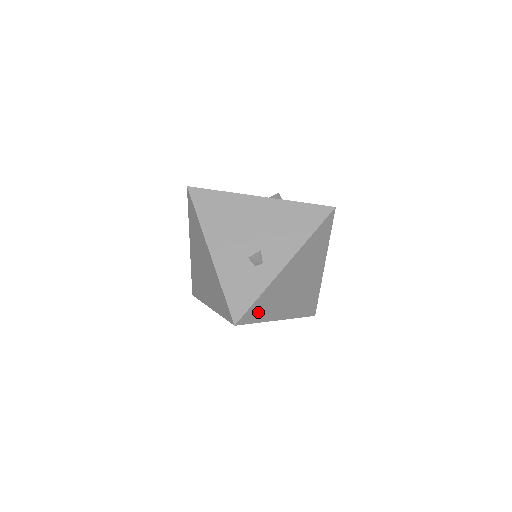
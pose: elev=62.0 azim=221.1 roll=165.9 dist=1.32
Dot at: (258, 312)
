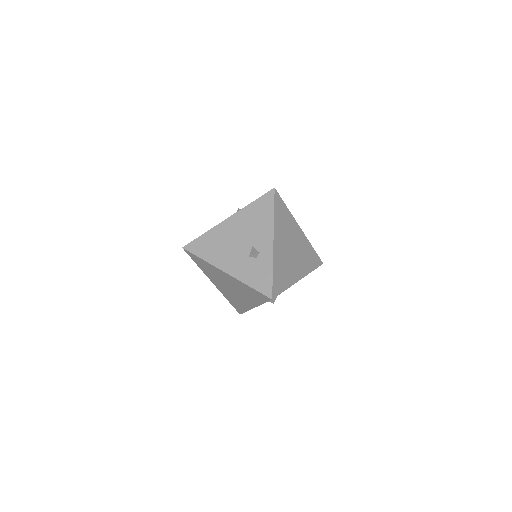
Dot at: (280, 283)
